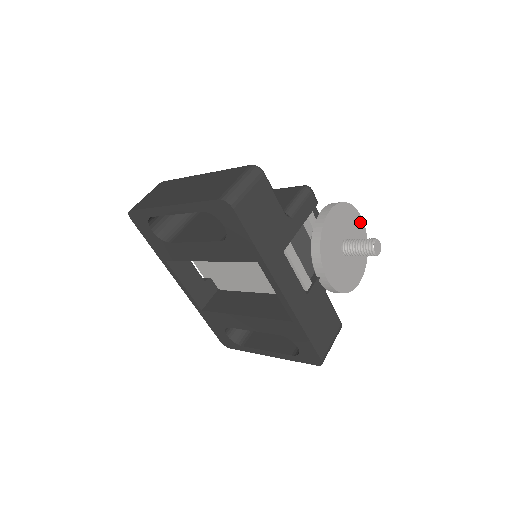
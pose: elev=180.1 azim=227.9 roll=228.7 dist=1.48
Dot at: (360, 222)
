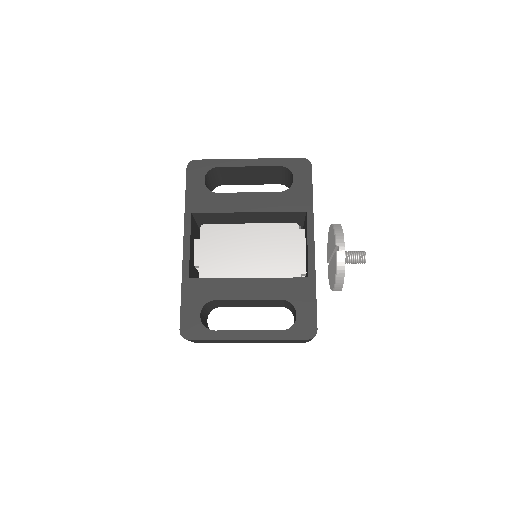
Dot at: occluded
